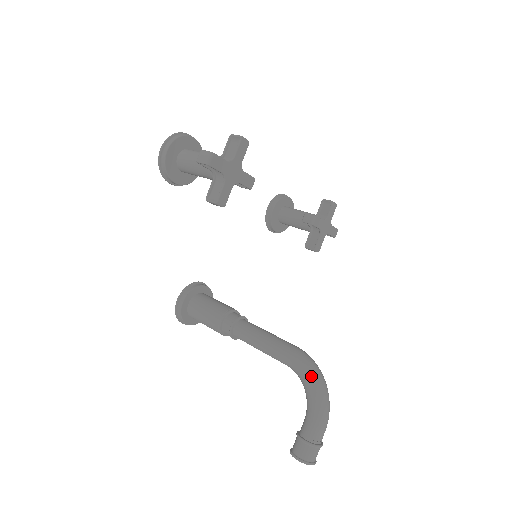
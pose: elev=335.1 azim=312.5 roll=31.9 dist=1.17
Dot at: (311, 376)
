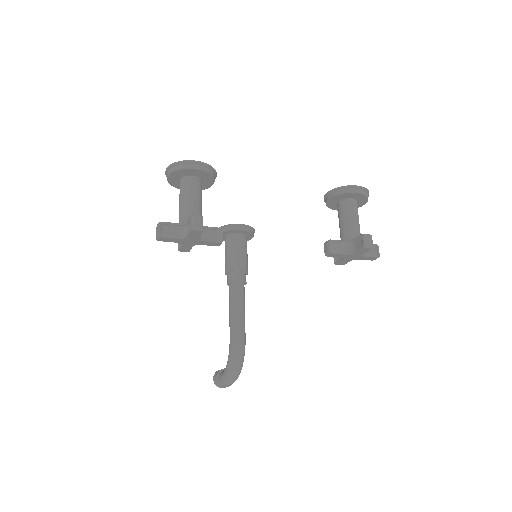
Dot at: (229, 362)
